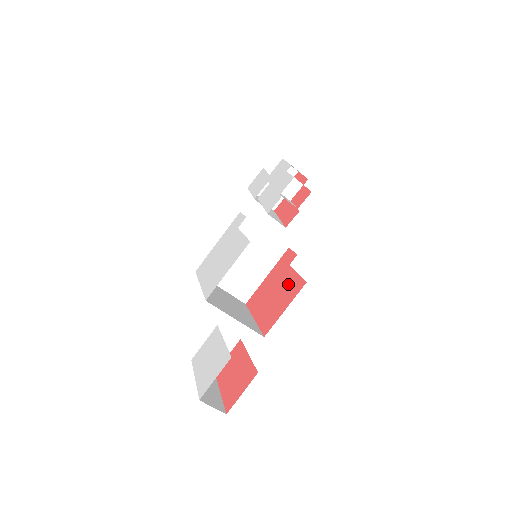
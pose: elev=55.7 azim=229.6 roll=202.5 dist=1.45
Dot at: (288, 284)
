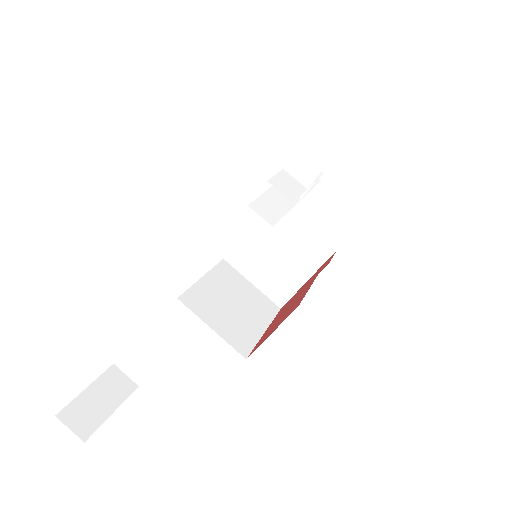
Dot at: (297, 300)
